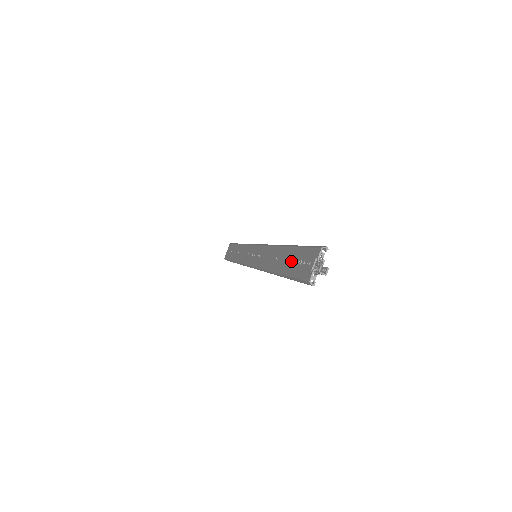
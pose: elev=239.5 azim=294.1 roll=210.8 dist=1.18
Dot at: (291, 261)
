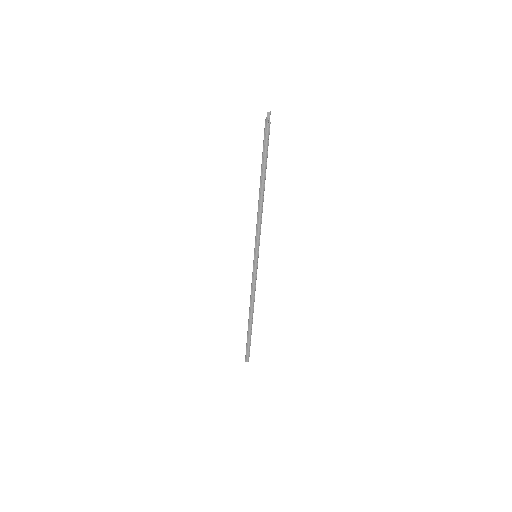
Dot at: occluded
